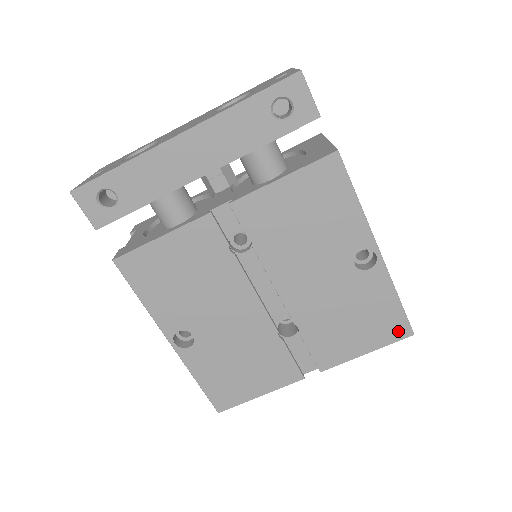
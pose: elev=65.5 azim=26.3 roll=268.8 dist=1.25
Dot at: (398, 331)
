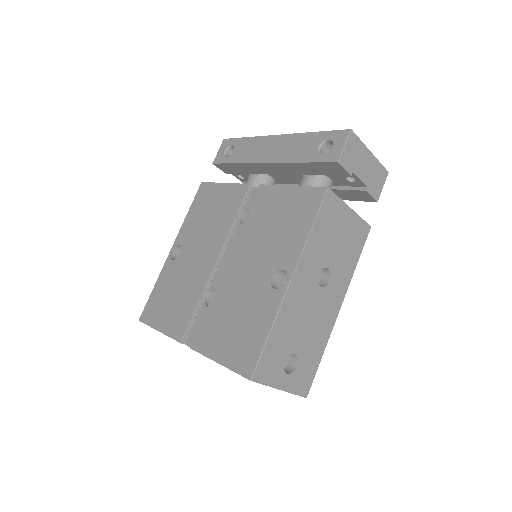
Dot at: (246, 364)
